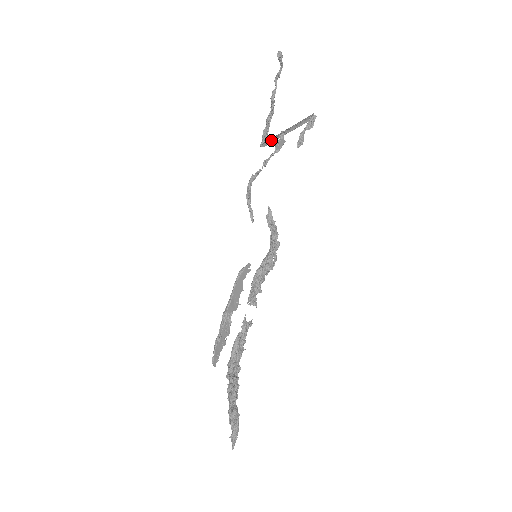
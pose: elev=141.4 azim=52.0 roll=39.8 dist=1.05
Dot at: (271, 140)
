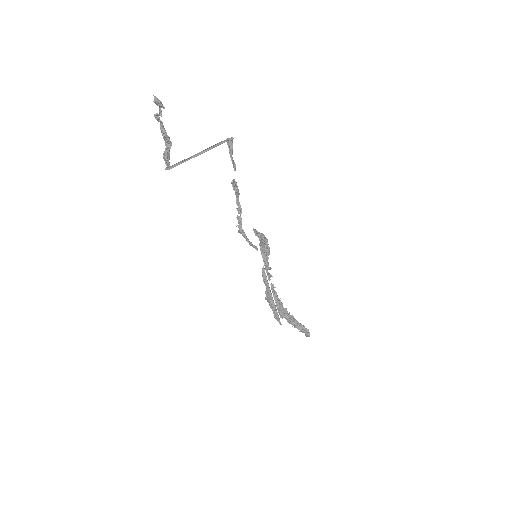
Dot at: (179, 162)
